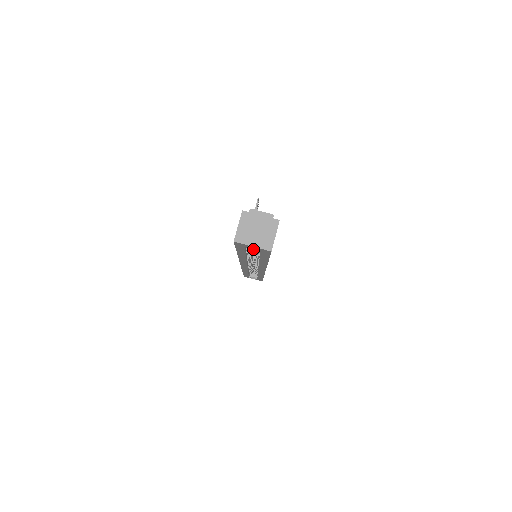
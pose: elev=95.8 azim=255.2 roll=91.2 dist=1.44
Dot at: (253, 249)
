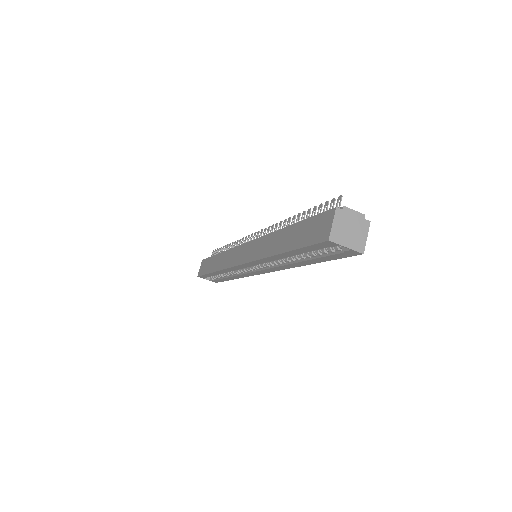
Dot at: occluded
